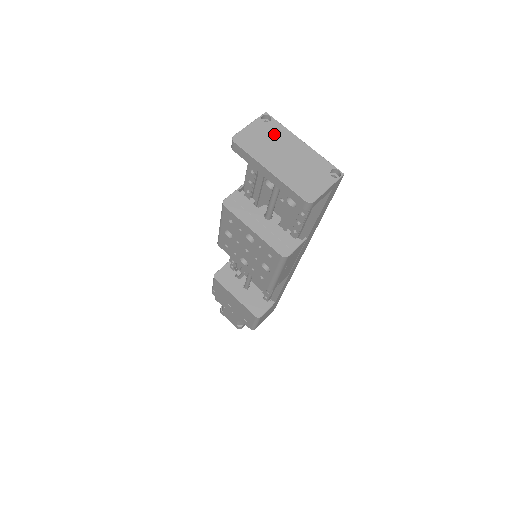
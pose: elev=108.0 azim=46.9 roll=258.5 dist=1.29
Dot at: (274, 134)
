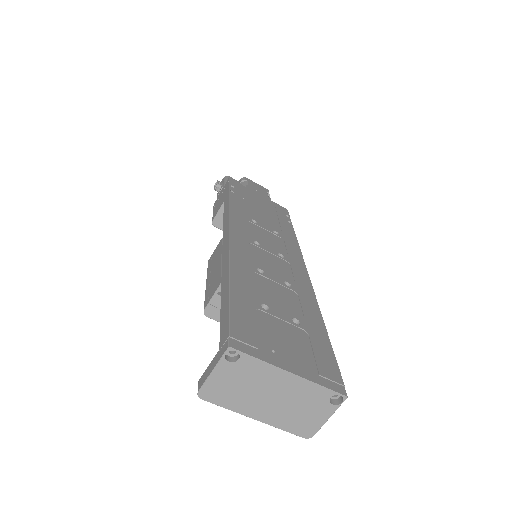
Dot at: (249, 375)
